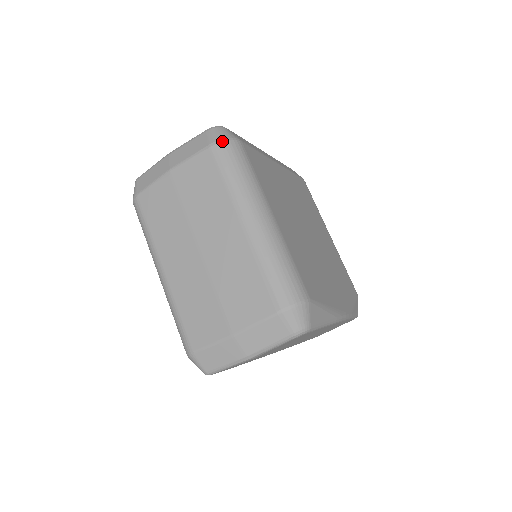
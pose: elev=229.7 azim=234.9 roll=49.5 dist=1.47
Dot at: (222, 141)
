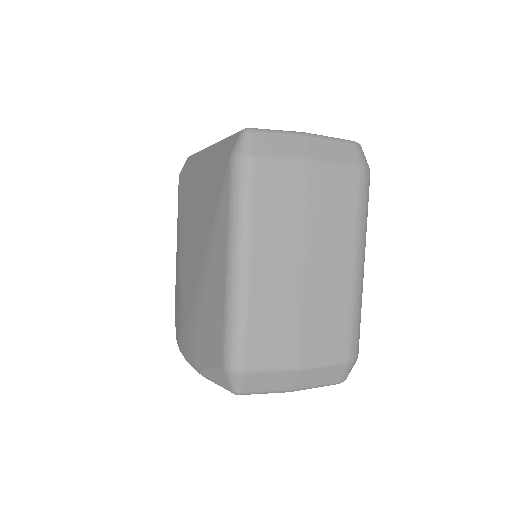
Dot at: (369, 170)
